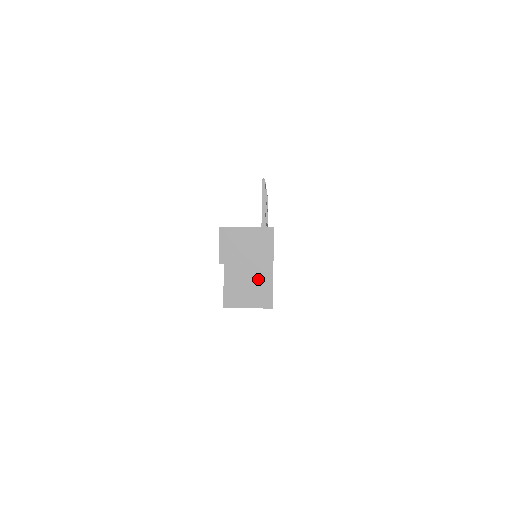
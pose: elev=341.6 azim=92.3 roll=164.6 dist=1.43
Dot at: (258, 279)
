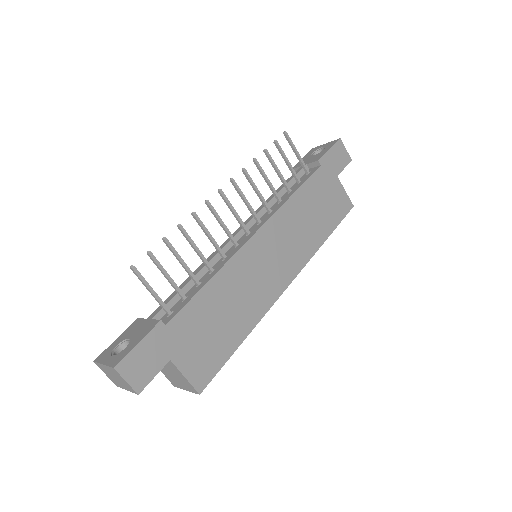
Dot at: (174, 371)
